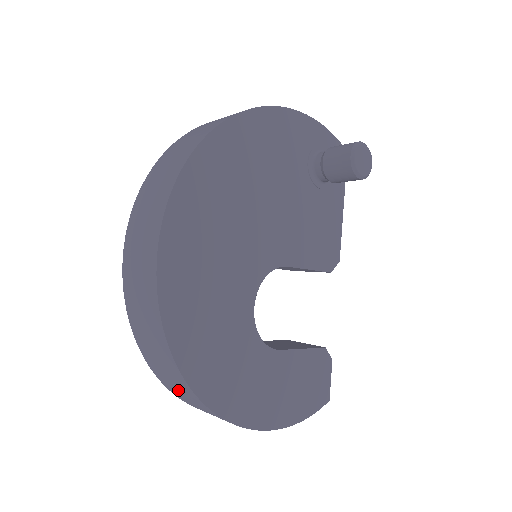
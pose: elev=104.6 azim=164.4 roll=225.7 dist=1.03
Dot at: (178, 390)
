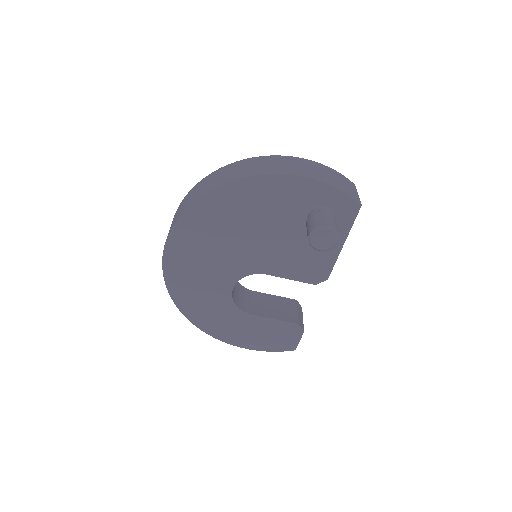
Dot at: occluded
